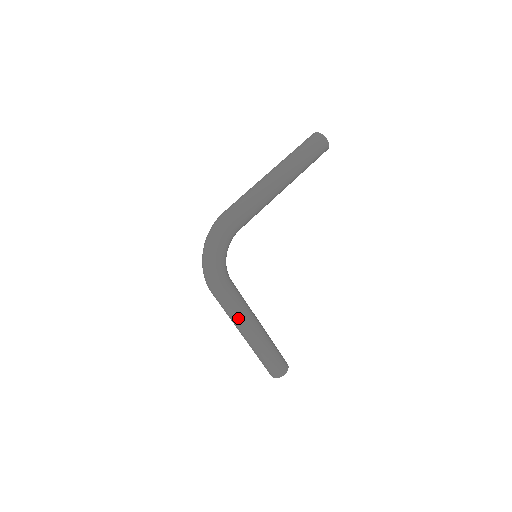
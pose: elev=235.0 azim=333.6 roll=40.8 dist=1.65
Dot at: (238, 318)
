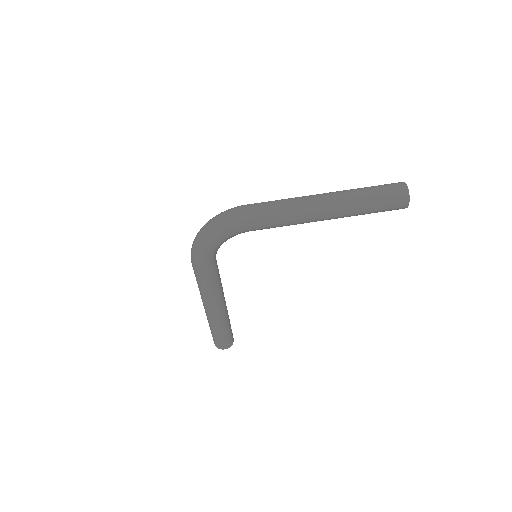
Dot at: (203, 294)
